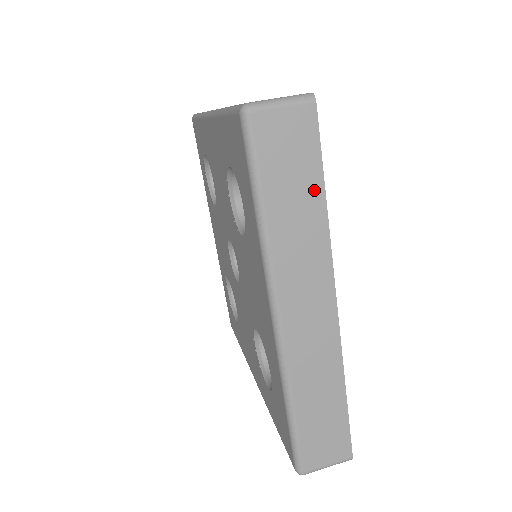
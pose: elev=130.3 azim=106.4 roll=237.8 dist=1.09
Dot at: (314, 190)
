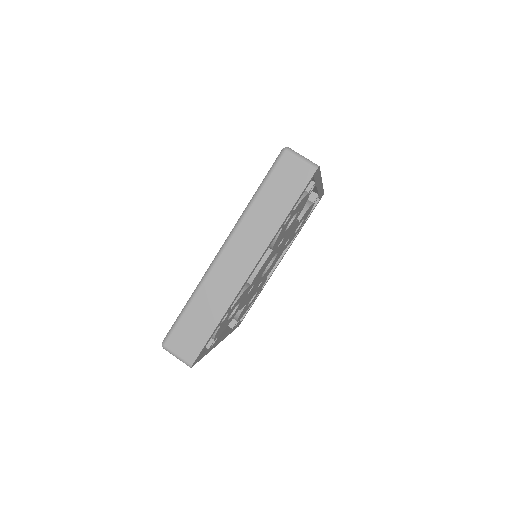
Dot at: (286, 206)
